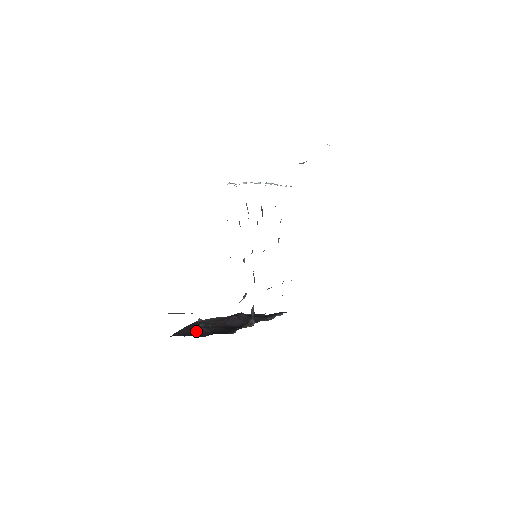
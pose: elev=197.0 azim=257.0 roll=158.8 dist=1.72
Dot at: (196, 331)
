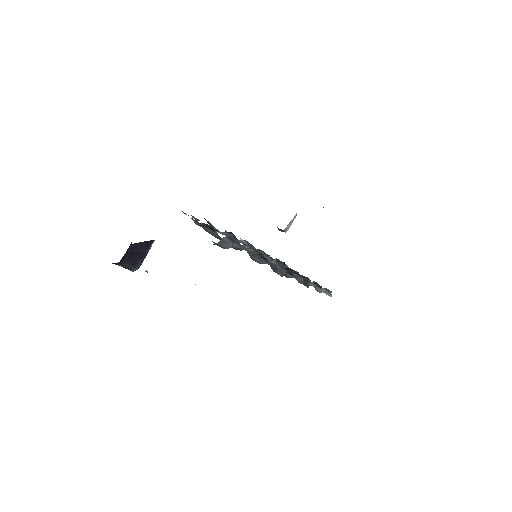
Dot at: occluded
